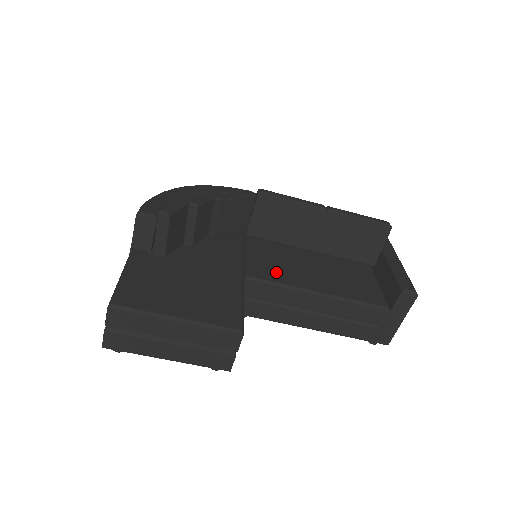
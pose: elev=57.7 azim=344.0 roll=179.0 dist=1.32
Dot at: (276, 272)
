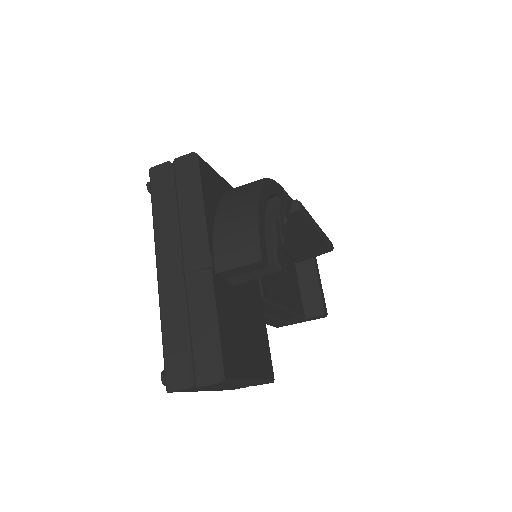
Dot at: (271, 286)
